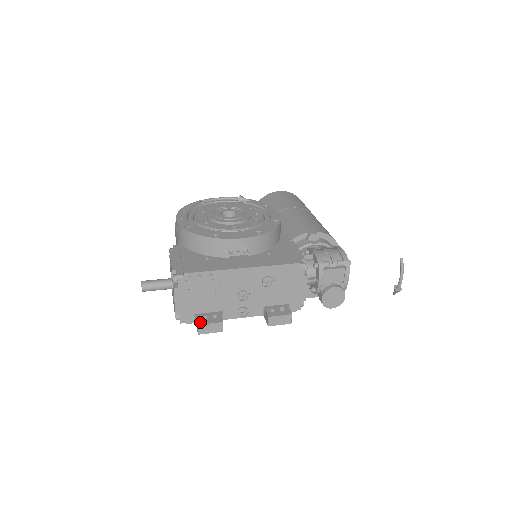
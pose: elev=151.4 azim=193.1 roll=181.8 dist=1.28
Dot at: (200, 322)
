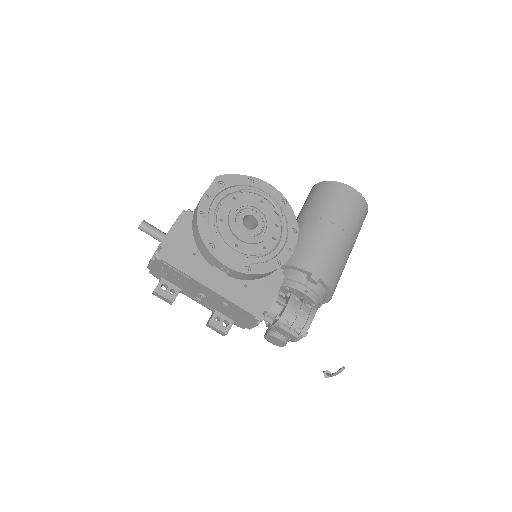
Dot at: (157, 289)
